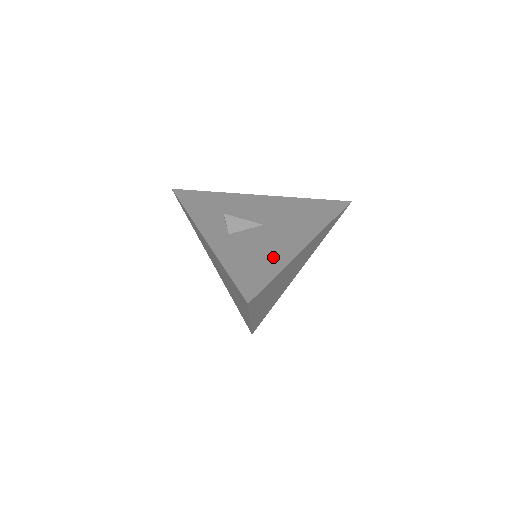
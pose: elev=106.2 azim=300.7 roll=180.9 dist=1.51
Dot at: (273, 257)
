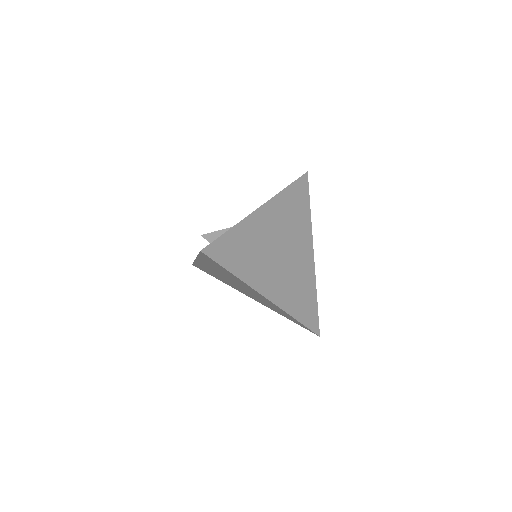
Dot at: occluded
